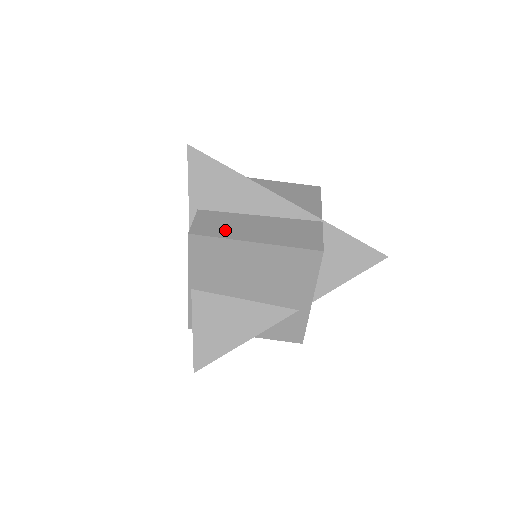
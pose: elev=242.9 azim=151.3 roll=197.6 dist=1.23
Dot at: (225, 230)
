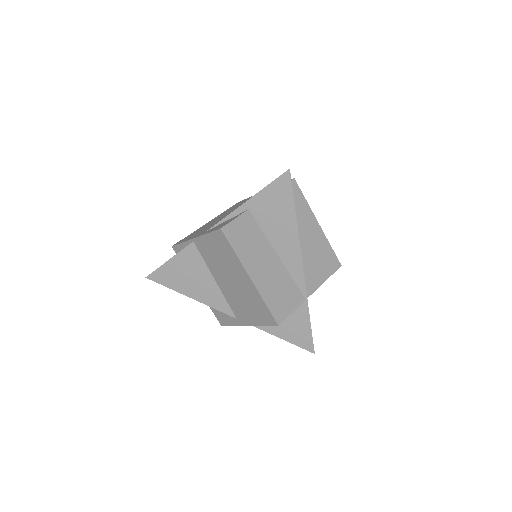
Dot at: (245, 248)
